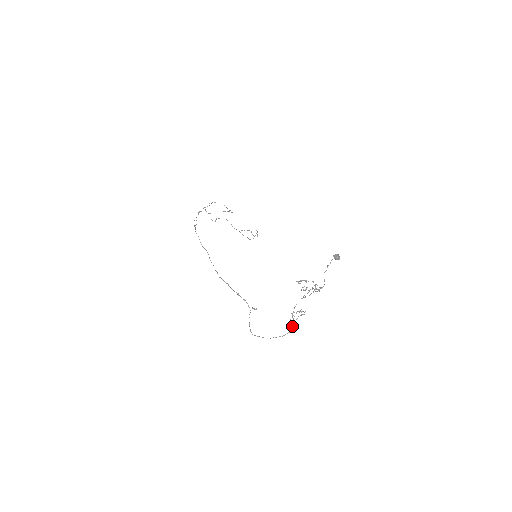
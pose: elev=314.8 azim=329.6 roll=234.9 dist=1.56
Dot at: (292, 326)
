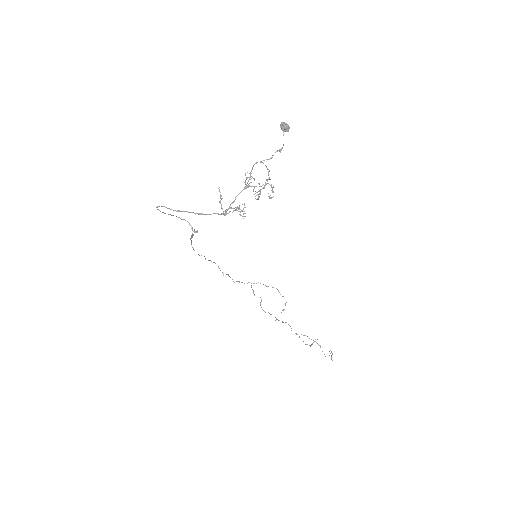
Dot at: (218, 213)
